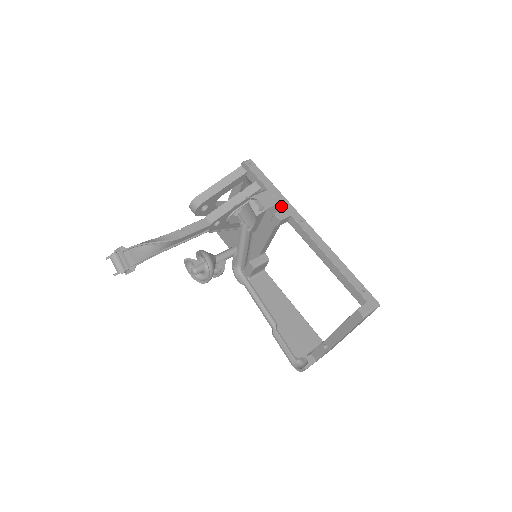
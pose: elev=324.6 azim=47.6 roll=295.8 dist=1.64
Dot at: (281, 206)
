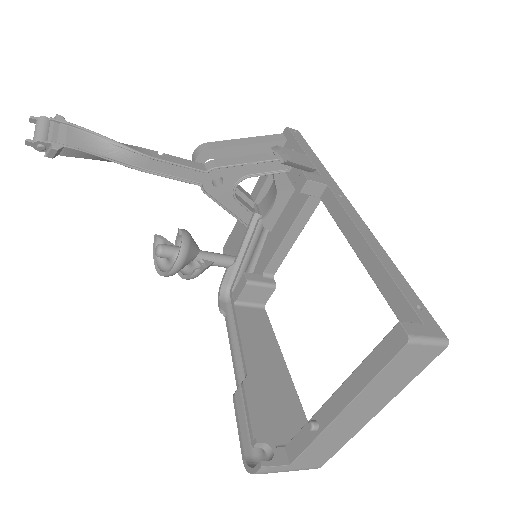
Dot at: (317, 174)
